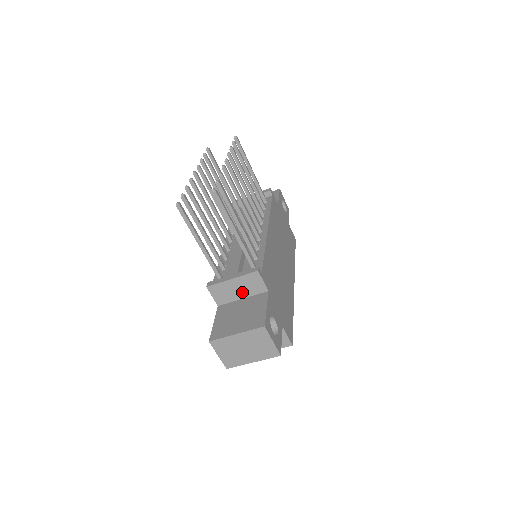
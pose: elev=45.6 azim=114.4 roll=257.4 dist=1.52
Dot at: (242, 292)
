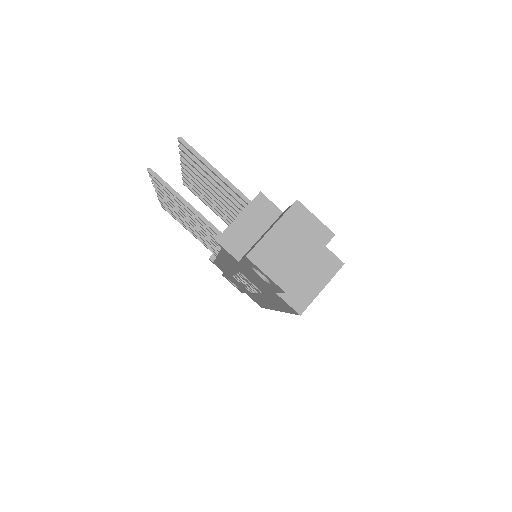
Dot at: (256, 228)
